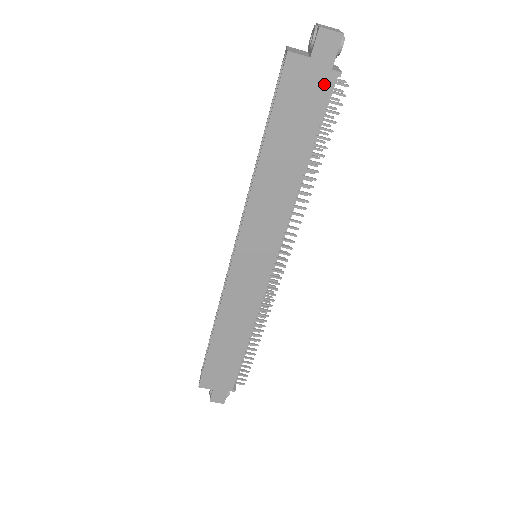
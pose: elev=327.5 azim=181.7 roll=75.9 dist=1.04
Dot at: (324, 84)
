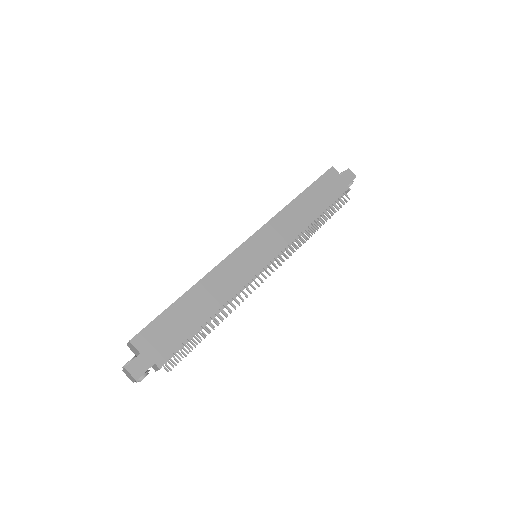
Dot at: (342, 188)
